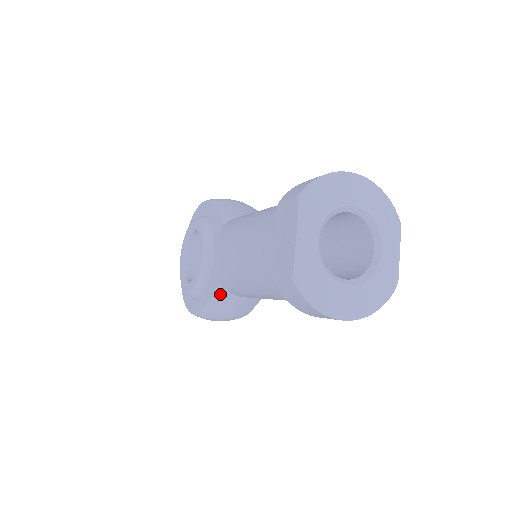
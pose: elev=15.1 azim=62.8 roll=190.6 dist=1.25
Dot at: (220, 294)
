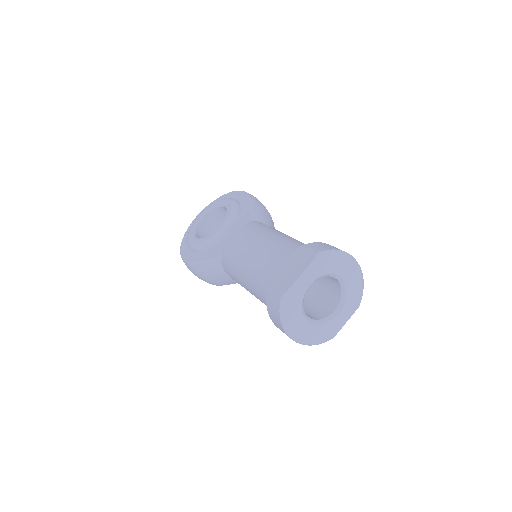
Dot at: (215, 262)
